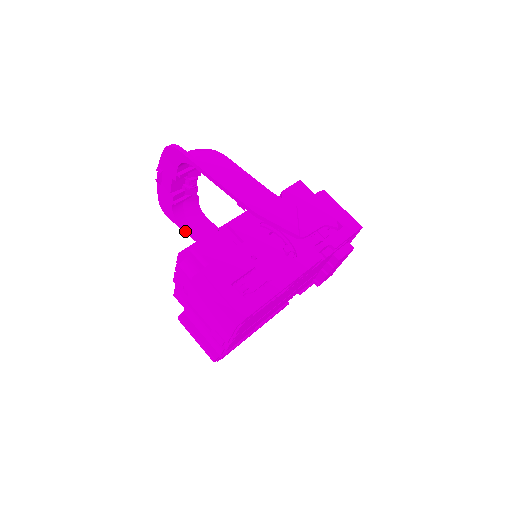
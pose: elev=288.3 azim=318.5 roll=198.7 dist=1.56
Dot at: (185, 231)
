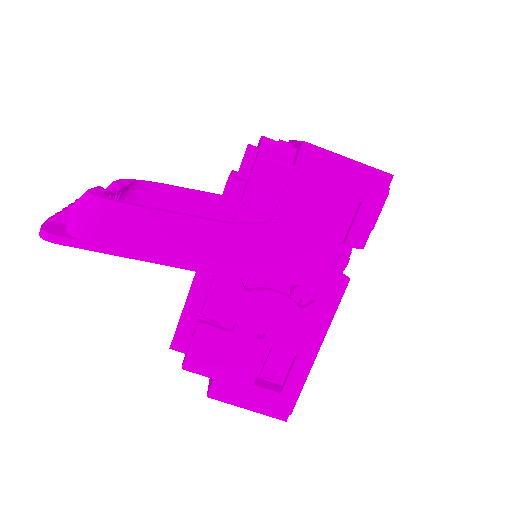
Dot at: occluded
